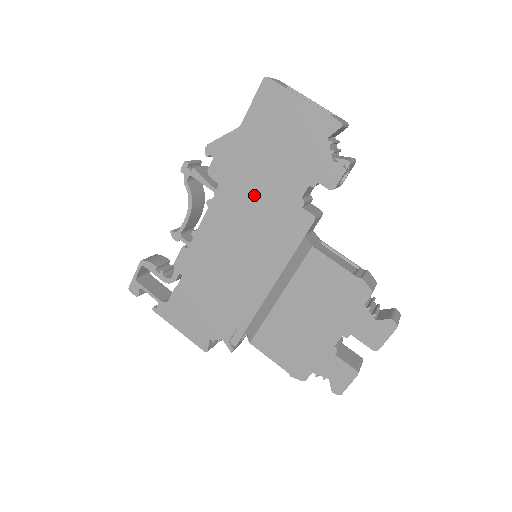
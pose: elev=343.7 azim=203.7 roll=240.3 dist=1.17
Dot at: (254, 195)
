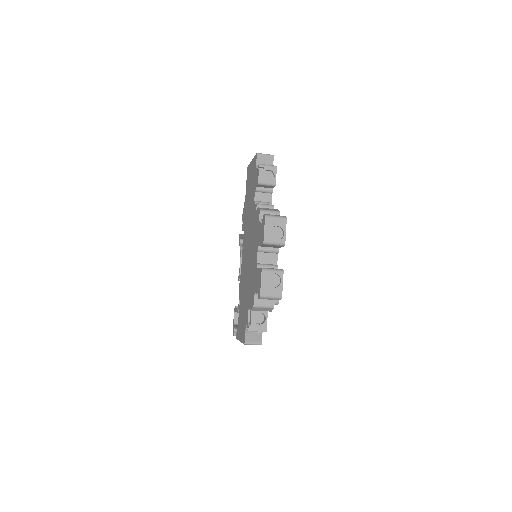
Dot at: (248, 221)
